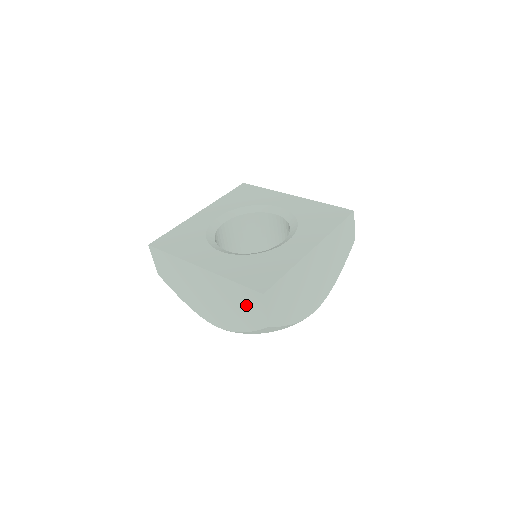
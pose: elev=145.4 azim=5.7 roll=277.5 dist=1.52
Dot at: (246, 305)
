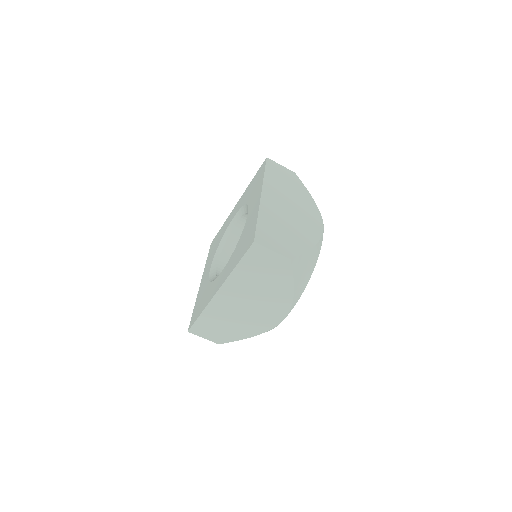
Dot at: (263, 268)
